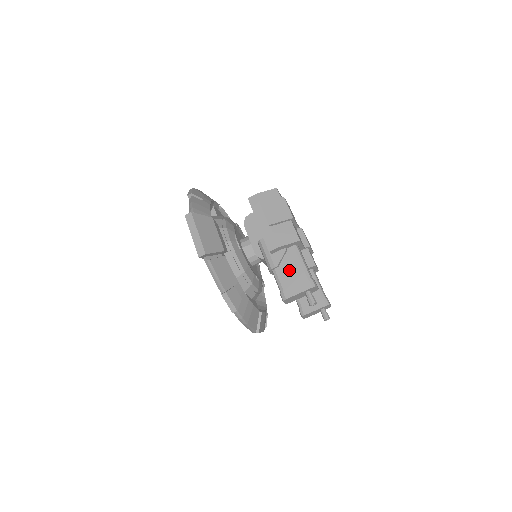
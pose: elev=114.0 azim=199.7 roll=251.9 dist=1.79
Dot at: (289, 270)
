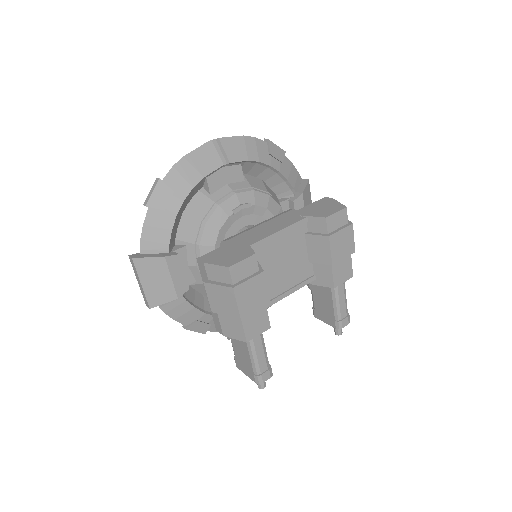
Dot at: (240, 350)
